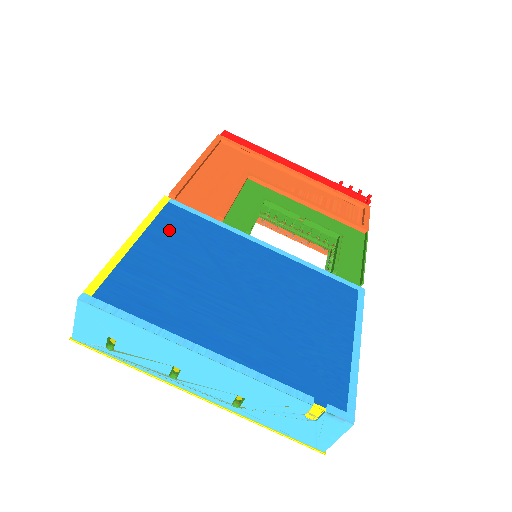
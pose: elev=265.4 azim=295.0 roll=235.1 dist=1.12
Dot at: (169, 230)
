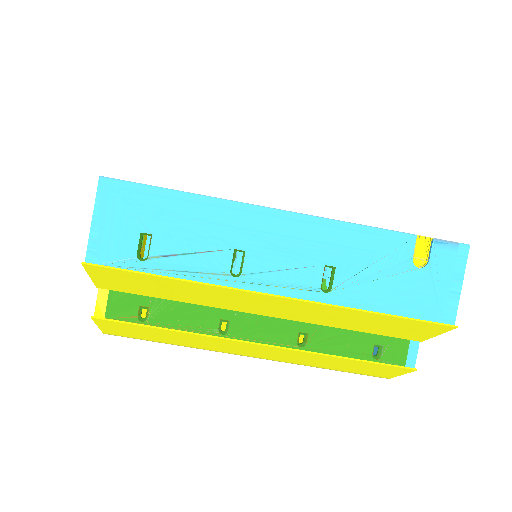
Dot at: occluded
